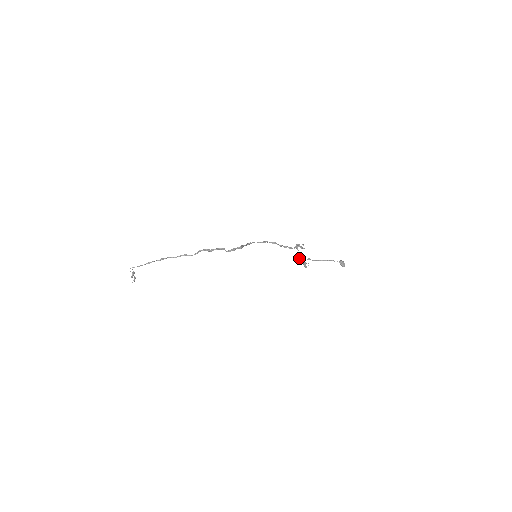
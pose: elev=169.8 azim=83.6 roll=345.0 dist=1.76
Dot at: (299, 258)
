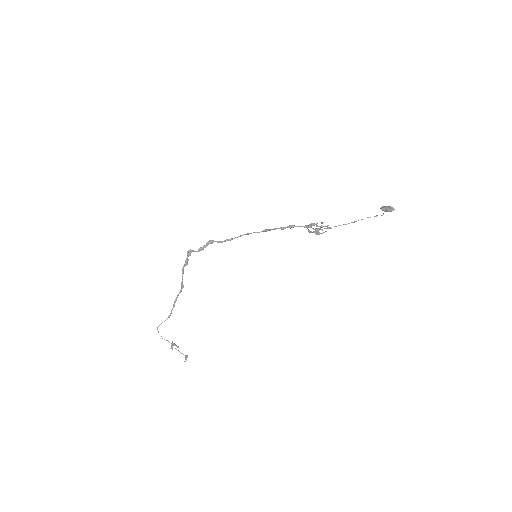
Dot at: (308, 231)
